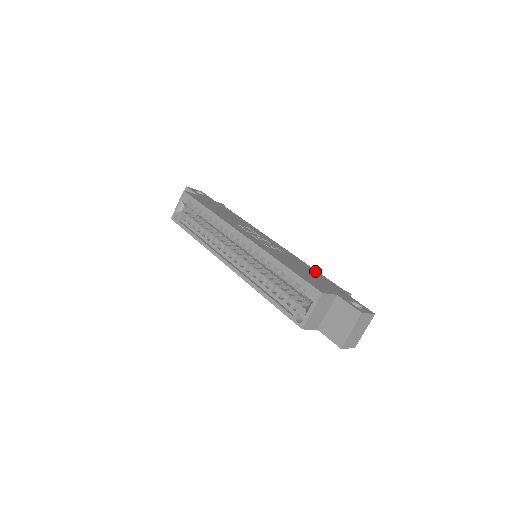
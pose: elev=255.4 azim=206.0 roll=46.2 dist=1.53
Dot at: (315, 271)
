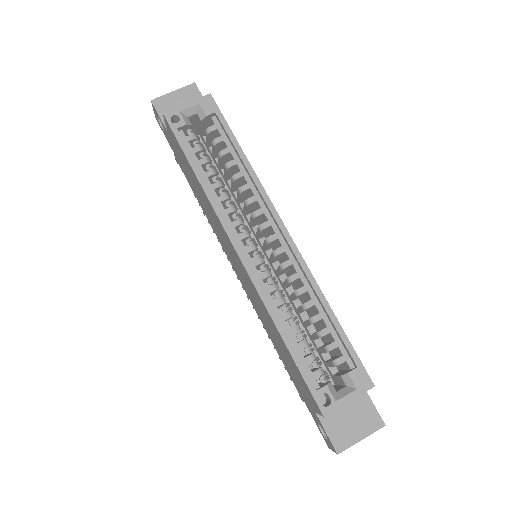
Dot at: occluded
